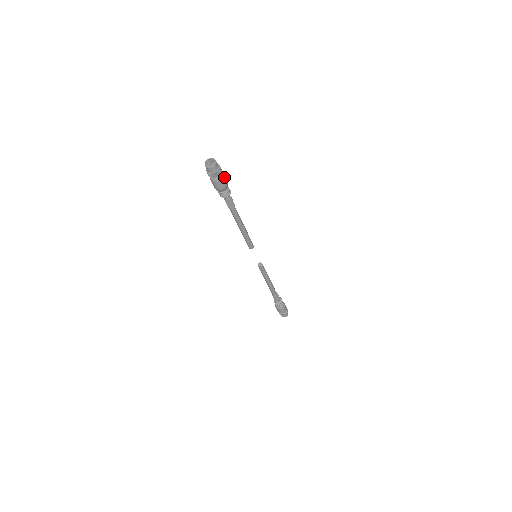
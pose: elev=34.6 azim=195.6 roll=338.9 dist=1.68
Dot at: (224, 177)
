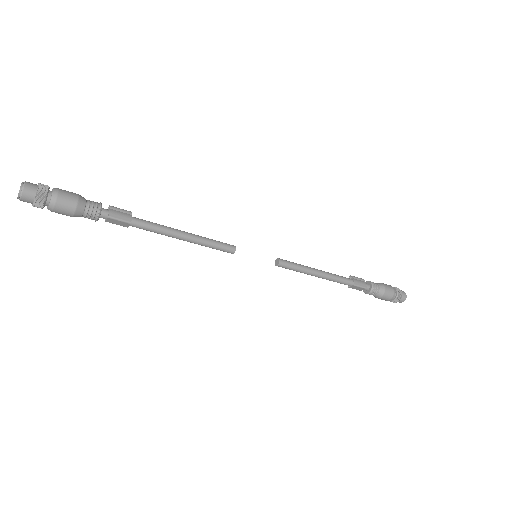
Dot at: (60, 202)
